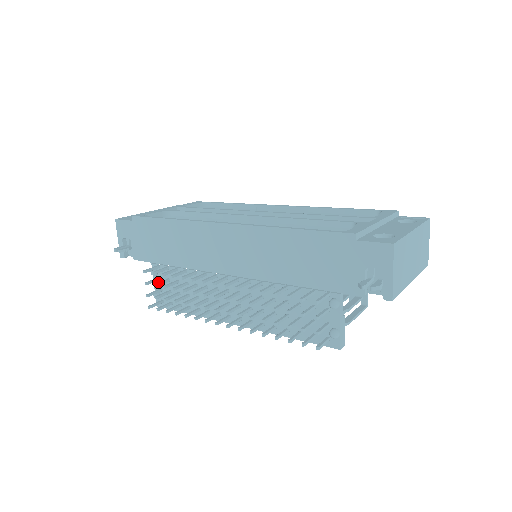
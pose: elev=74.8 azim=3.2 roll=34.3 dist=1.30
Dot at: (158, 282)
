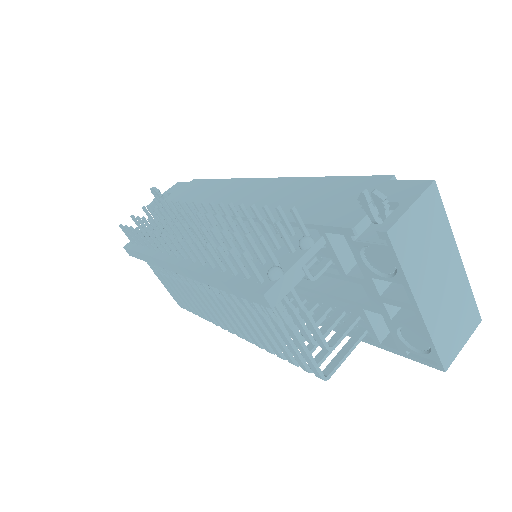
Dot at: occluded
